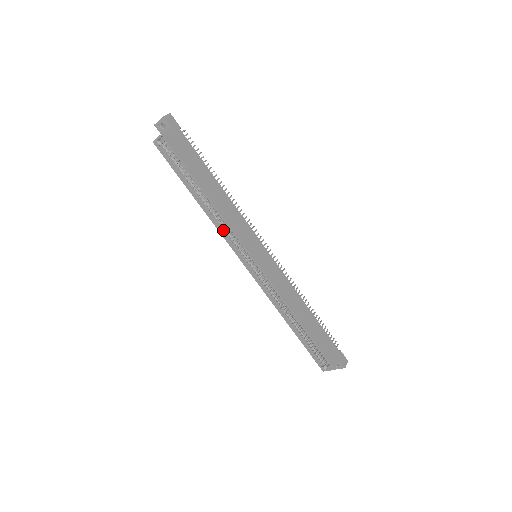
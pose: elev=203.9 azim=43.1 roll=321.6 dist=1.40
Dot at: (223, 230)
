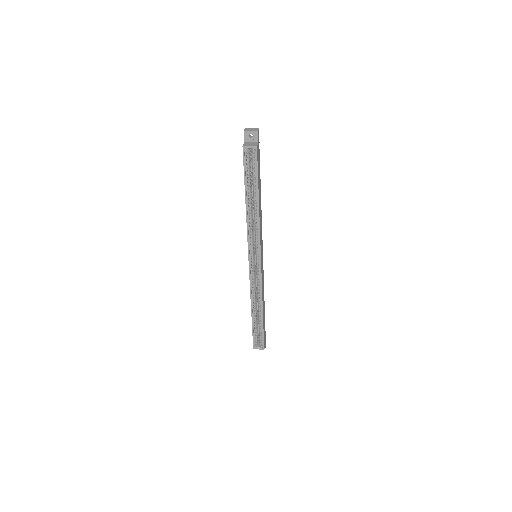
Dot at: (250, 231)
